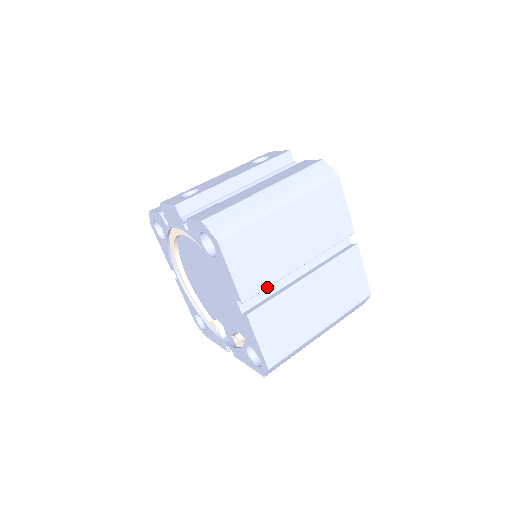
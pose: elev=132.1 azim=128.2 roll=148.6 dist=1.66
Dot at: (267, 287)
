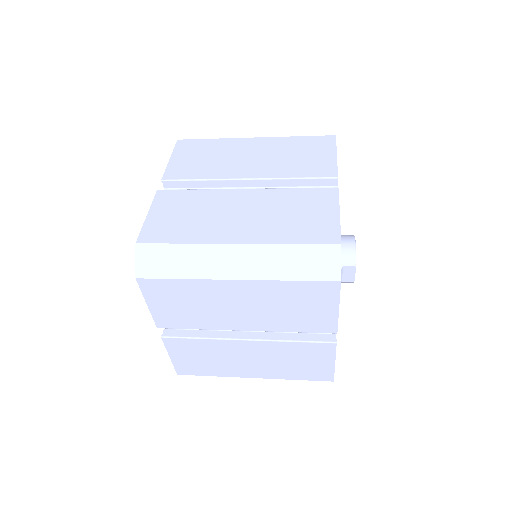
Dot at: (195, 179)
